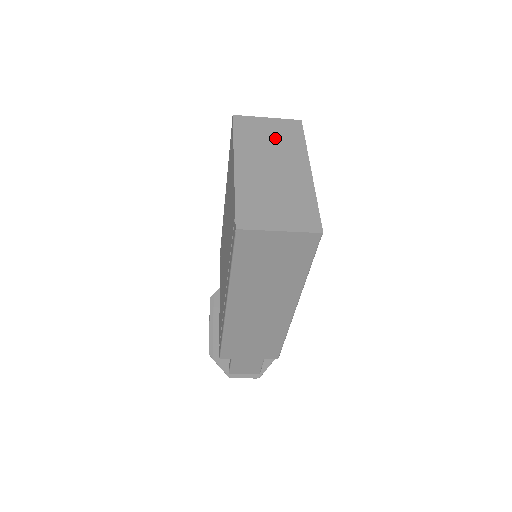
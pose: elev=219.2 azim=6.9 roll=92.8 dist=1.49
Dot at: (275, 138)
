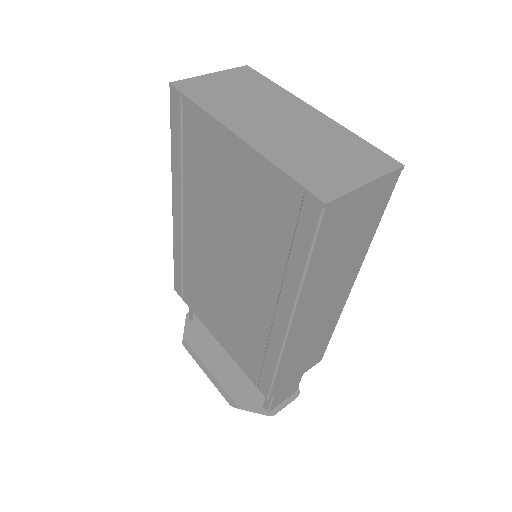
Dot at: (244, 91)
